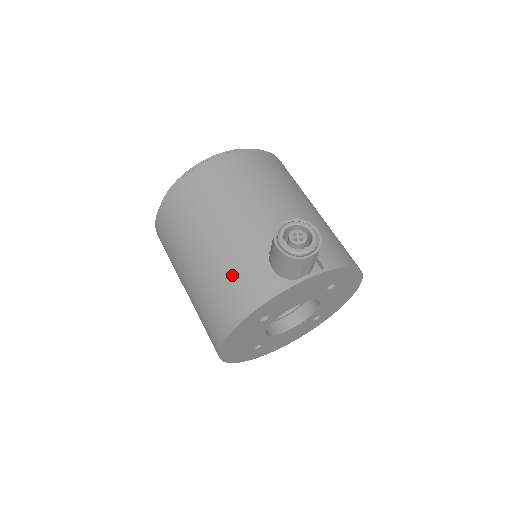
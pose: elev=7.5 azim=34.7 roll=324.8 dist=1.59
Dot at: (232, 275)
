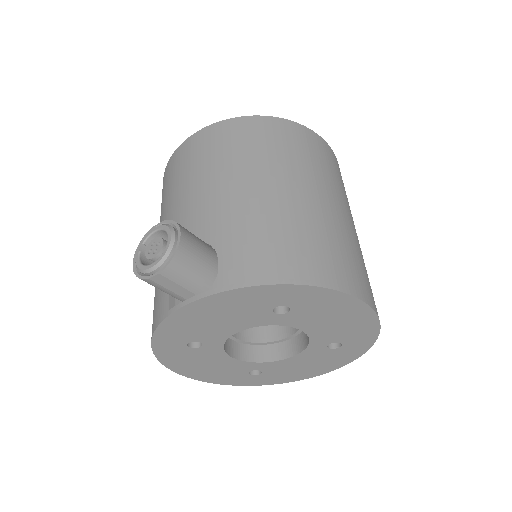
Dot at: (155, 289)
